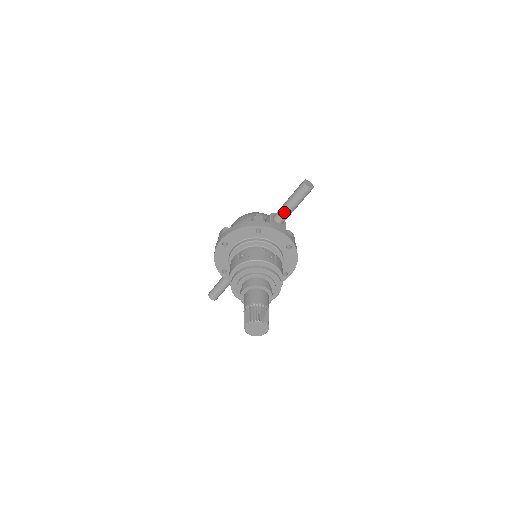
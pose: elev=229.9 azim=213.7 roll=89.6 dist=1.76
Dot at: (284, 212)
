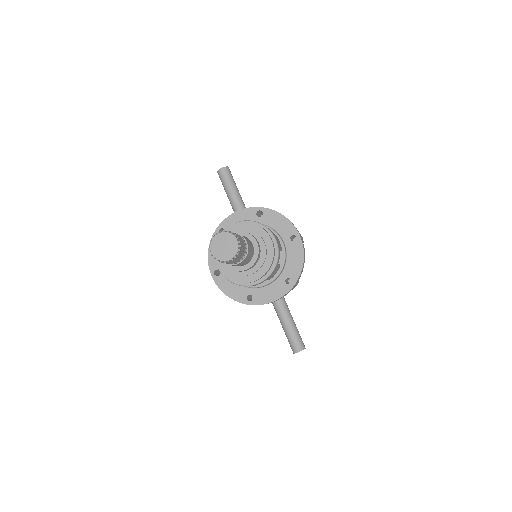
Dot at: (233, 205)
